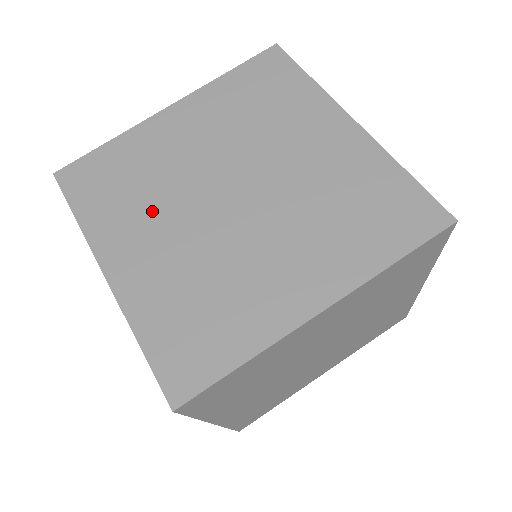
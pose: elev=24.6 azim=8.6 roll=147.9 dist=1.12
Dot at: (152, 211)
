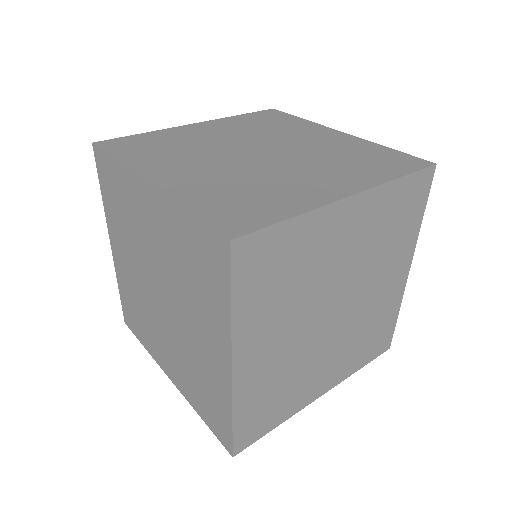
Dot at: (308, 371)
